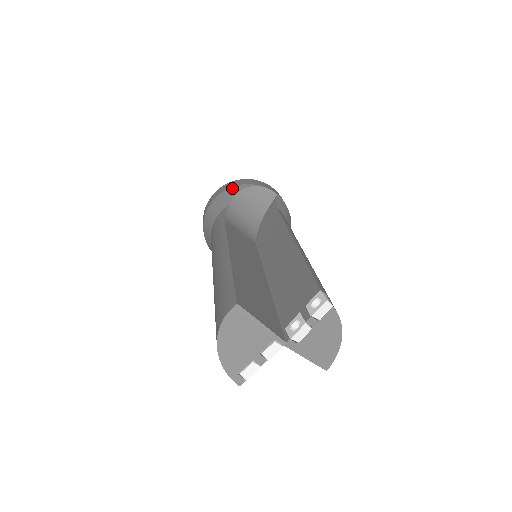
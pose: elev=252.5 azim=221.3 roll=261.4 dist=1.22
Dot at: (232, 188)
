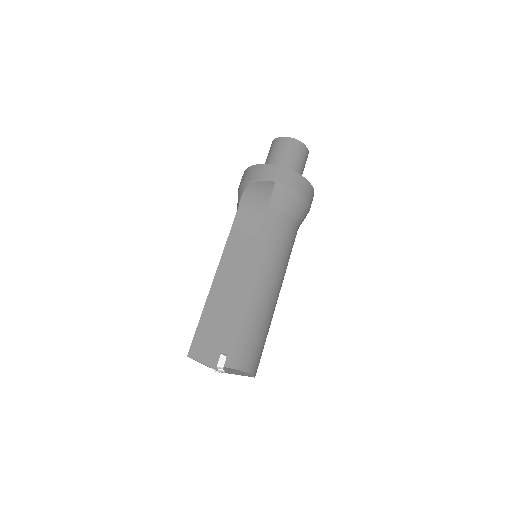
Dot at: (241, 185)
